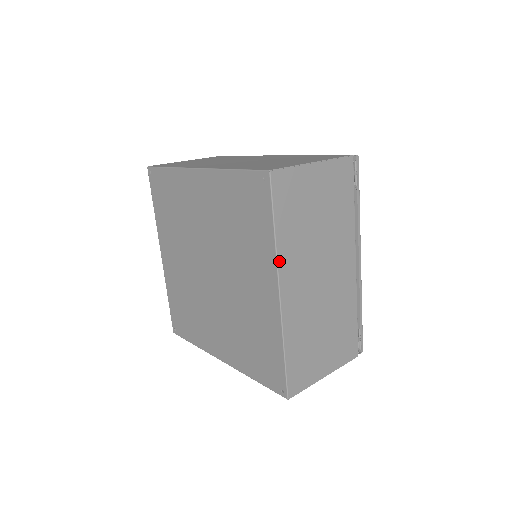
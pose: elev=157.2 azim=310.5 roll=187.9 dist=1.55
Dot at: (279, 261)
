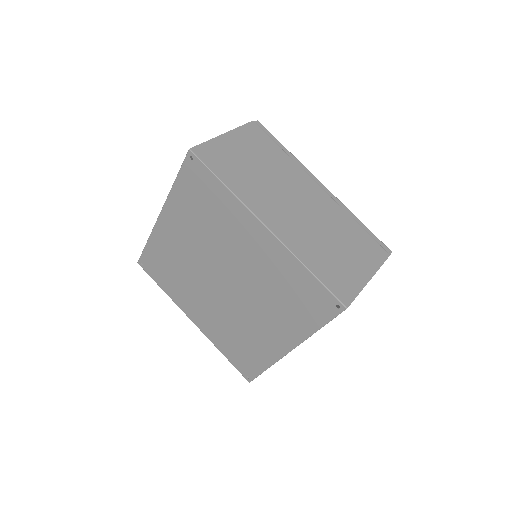
Dot at: occluded
